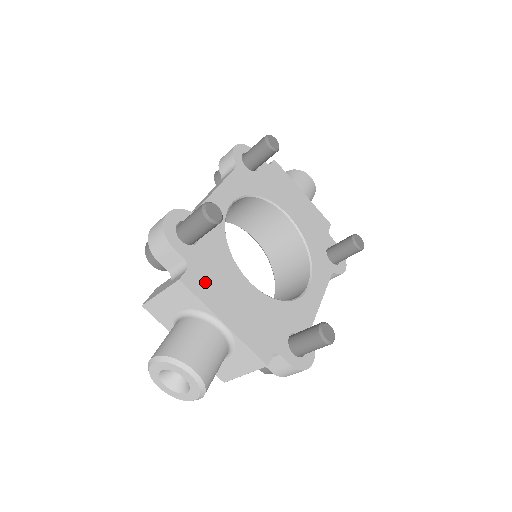
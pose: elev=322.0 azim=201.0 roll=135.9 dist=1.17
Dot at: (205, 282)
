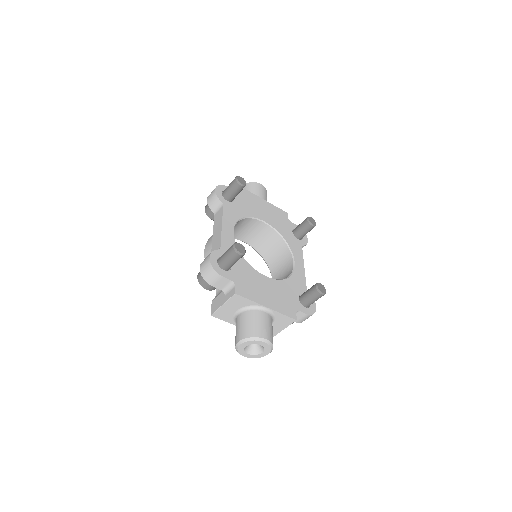
Dot at: (247, 288)
